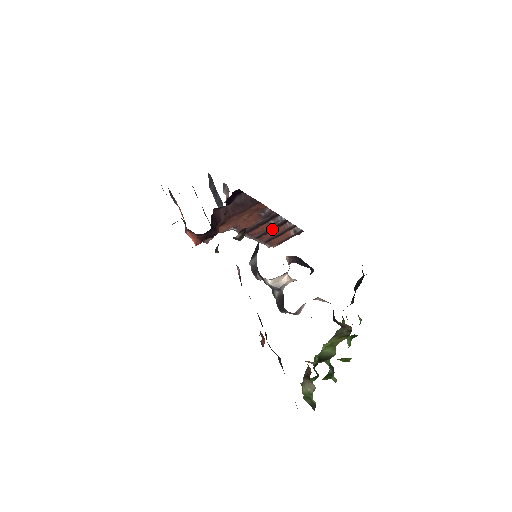
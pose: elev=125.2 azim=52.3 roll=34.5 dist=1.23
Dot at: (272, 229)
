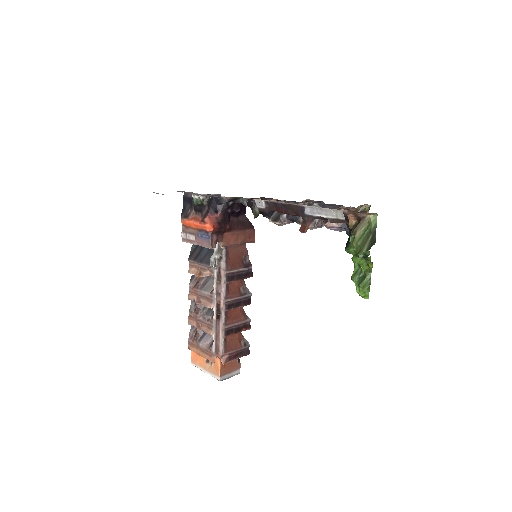
Dot at: (239, 304)
